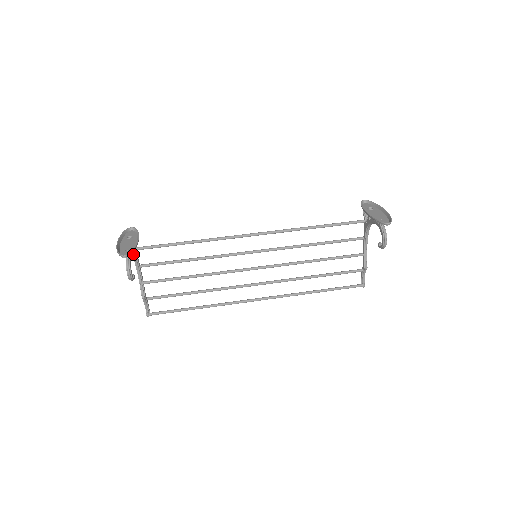
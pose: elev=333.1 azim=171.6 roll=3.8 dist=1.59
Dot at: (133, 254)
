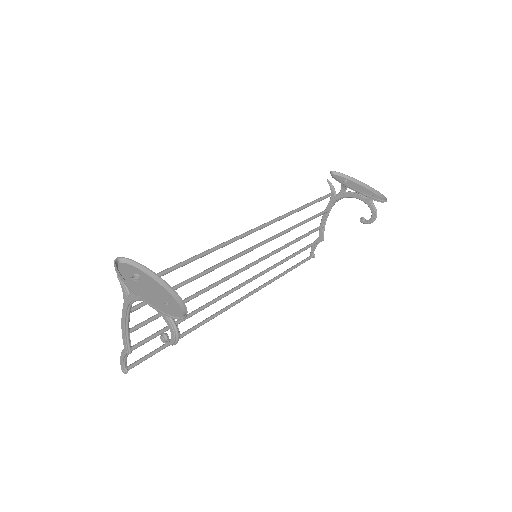
Dot at: (137, 300)
